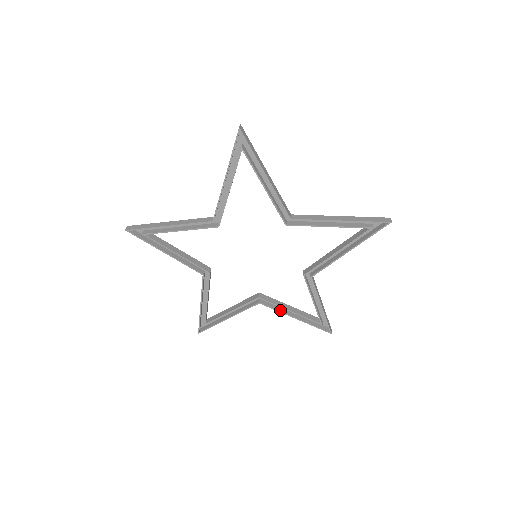
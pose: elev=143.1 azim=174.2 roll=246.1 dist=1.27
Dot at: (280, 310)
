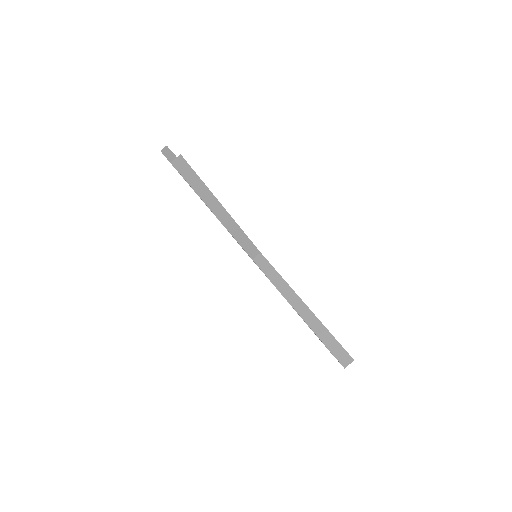
Dot at: occluded
